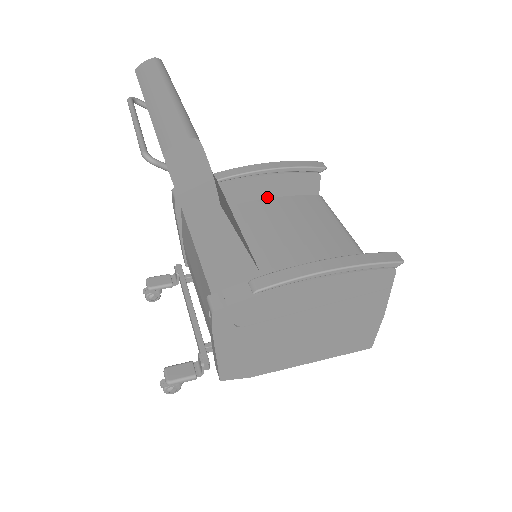
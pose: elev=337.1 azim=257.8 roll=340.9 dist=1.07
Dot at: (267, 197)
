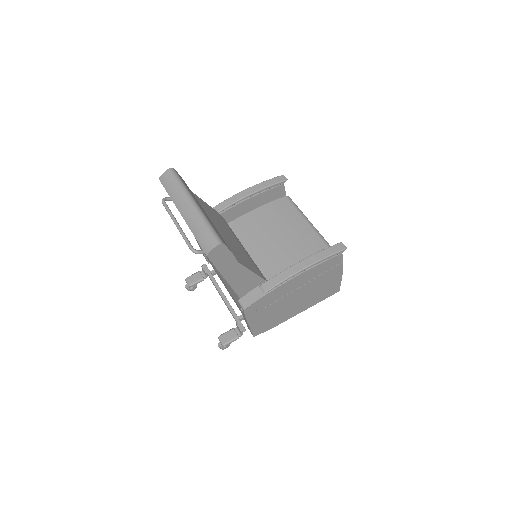
Dot at: (252, 209)
